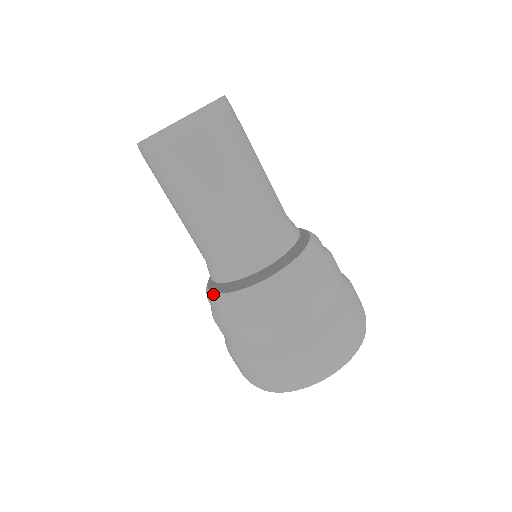
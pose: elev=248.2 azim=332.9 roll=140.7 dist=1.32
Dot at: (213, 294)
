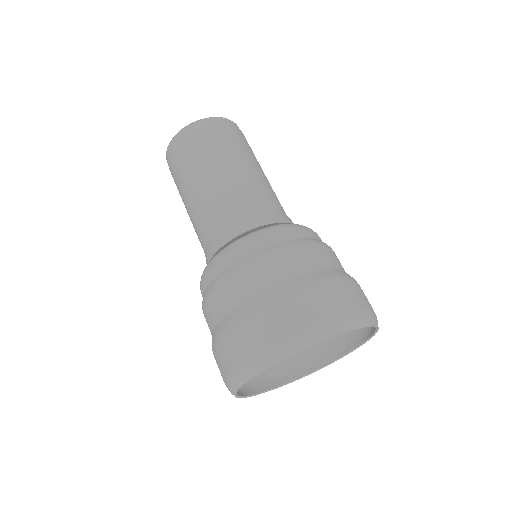
Dot at: (220, 252)
